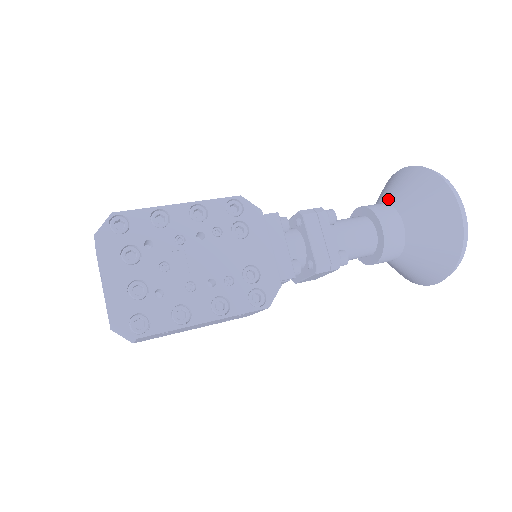
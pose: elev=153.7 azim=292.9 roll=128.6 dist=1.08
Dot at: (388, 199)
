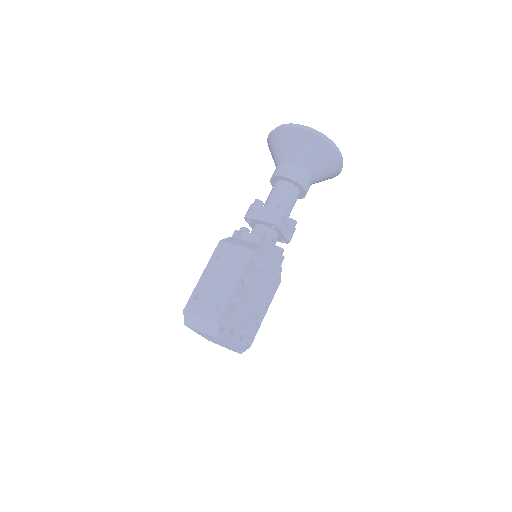
Dot at: (297, 161)
